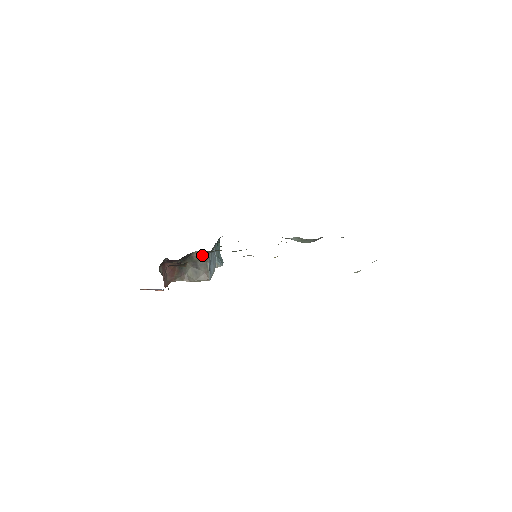
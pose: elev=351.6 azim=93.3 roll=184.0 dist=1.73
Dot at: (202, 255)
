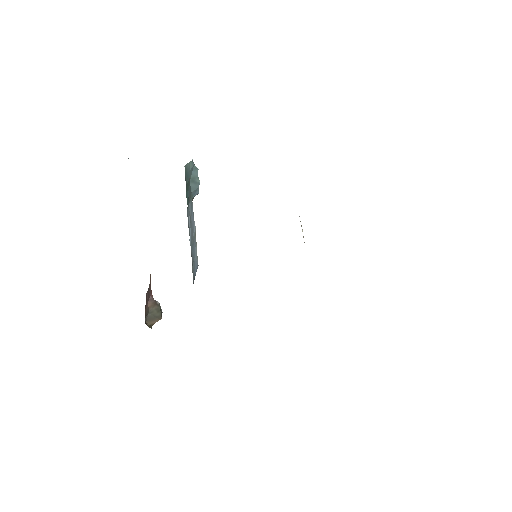
Dot at: occluded
